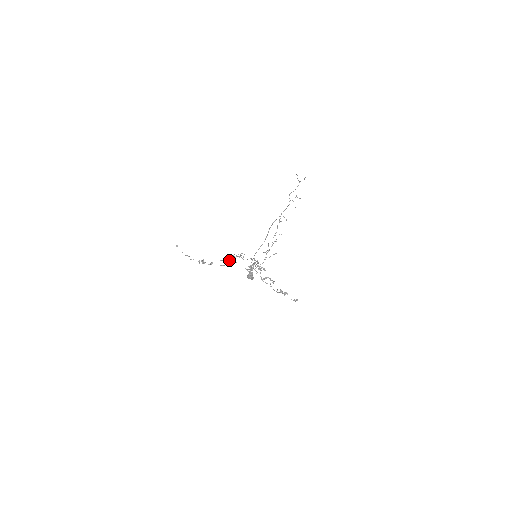
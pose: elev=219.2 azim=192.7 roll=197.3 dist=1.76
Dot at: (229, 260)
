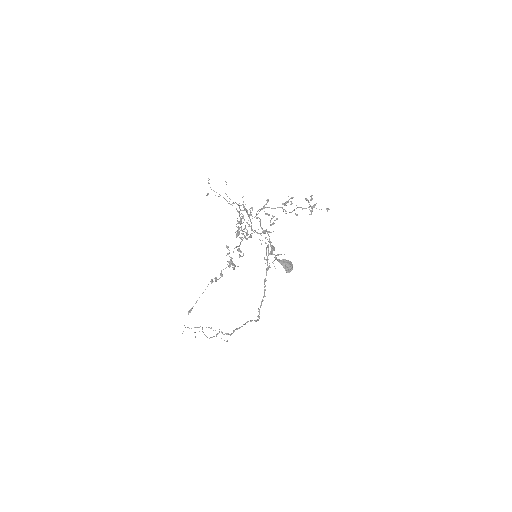
Dot at: occluded
